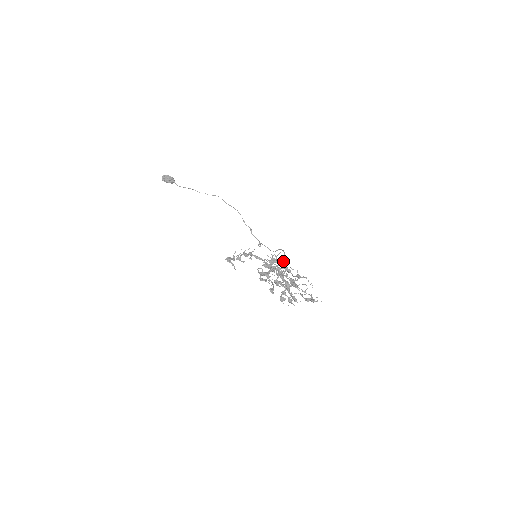
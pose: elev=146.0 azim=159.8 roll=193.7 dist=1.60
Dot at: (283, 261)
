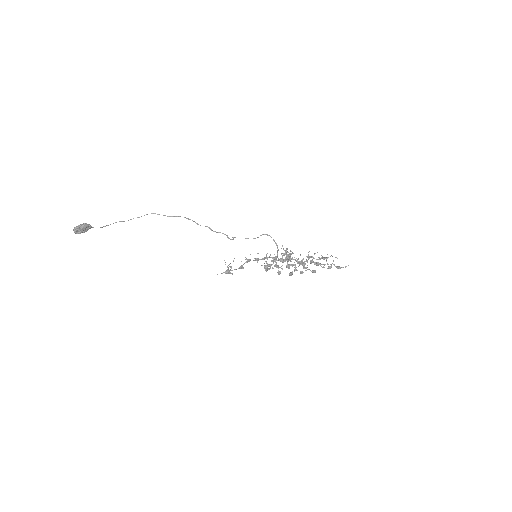
Dot at: (276, 245)
